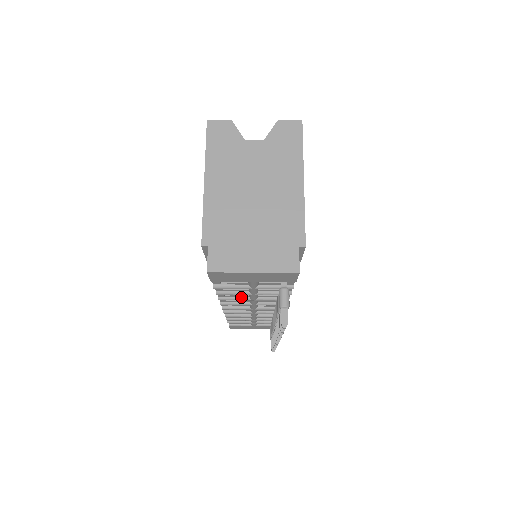
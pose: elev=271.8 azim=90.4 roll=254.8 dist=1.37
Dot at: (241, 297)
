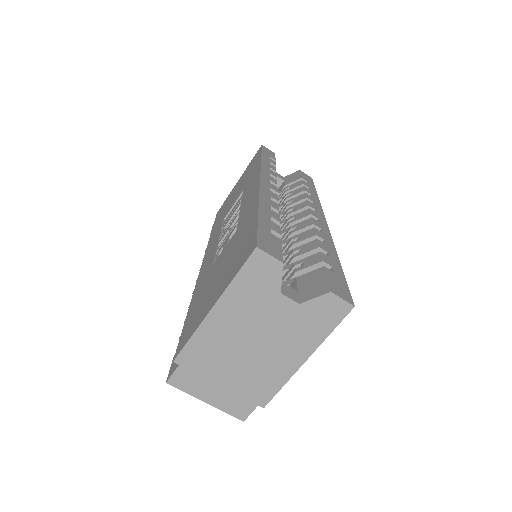
Dot at: occluded
